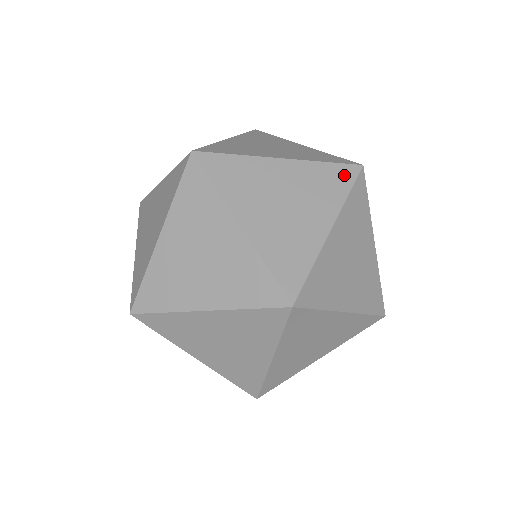
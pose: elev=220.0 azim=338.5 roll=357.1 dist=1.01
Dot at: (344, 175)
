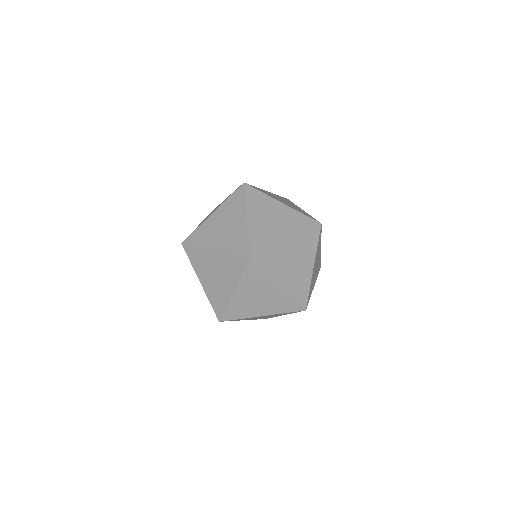
Dot at: (239, 194)
